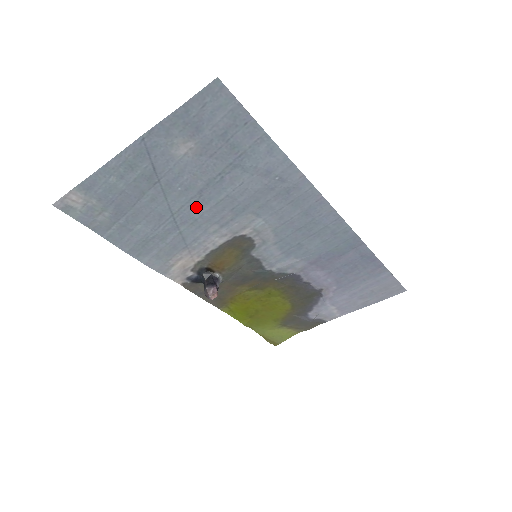
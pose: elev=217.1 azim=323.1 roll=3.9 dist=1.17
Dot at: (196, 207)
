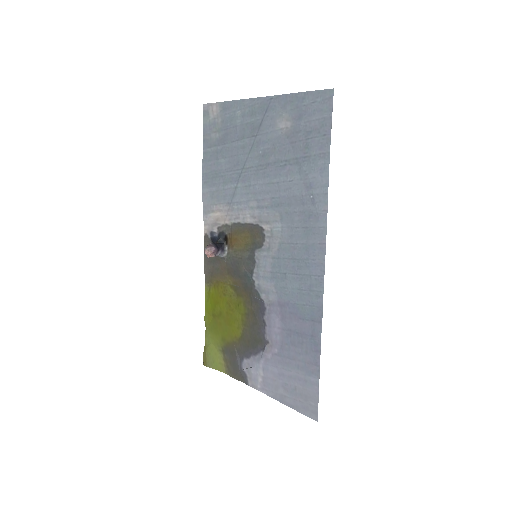
Dot at: (257, 175)
